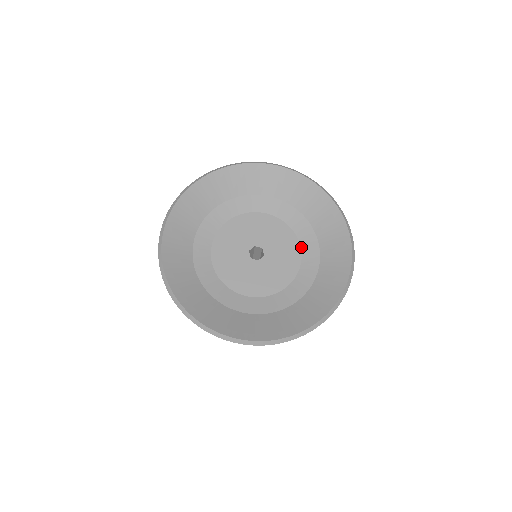
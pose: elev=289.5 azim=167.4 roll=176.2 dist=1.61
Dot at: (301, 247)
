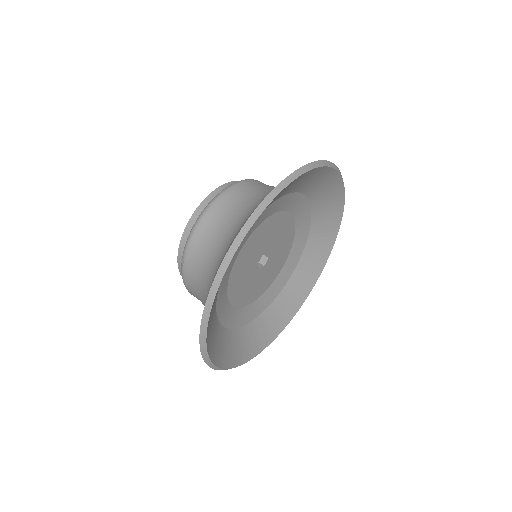
Dot at: (281, 272)
